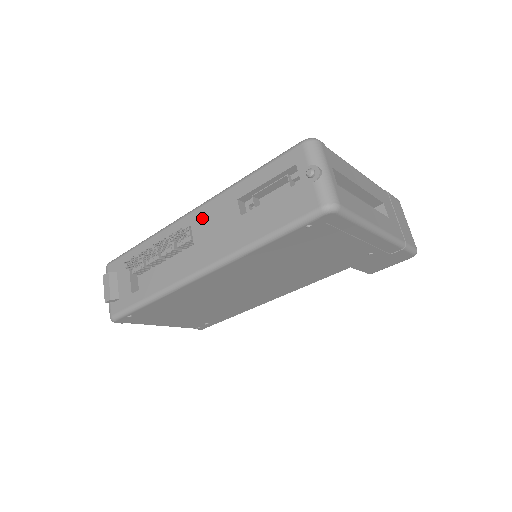
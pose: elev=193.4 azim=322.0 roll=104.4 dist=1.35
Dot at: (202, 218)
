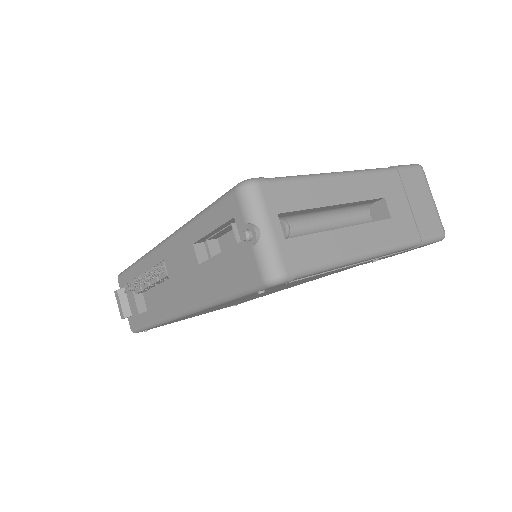
Dot at: (170, 255)
